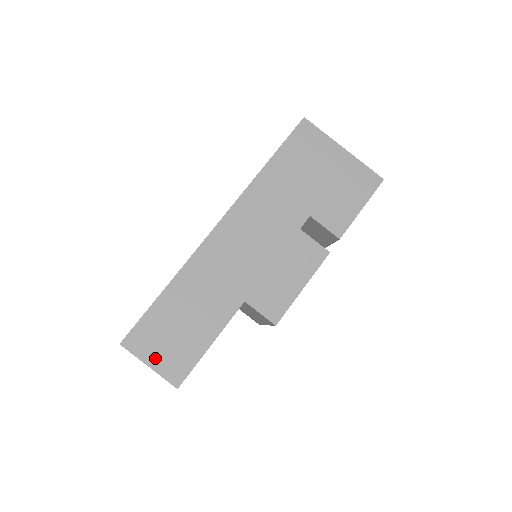
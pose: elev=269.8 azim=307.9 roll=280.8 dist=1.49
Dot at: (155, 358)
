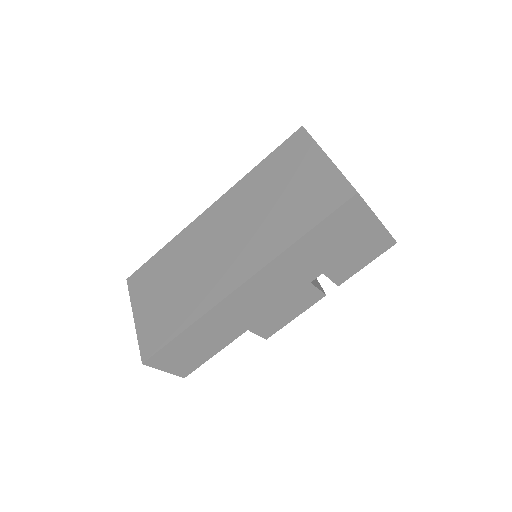
Dot at: (170, 367)
